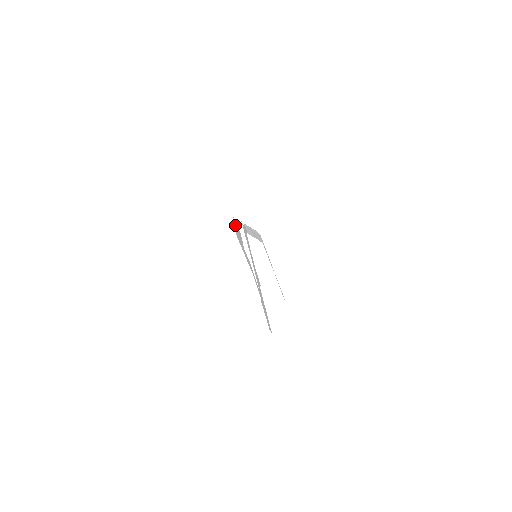
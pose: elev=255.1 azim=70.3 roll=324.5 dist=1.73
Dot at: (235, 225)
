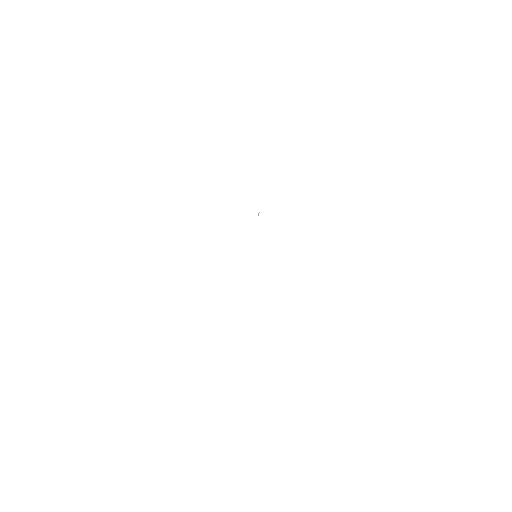
Dot at: occluded
